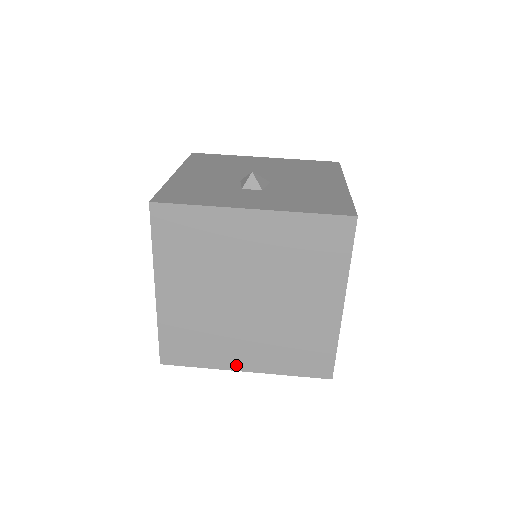
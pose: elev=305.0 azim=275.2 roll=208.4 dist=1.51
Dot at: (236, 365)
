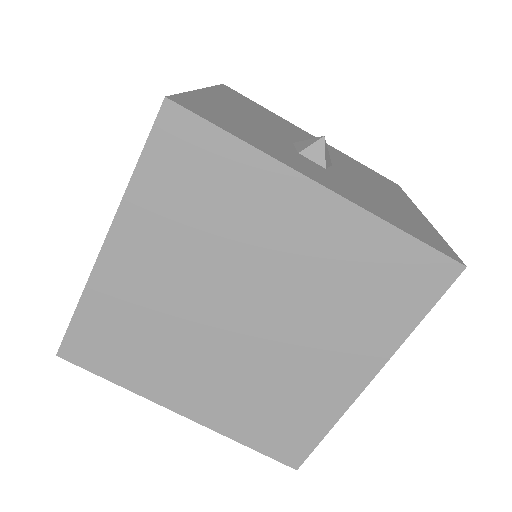
Dot at: (172, 401)
